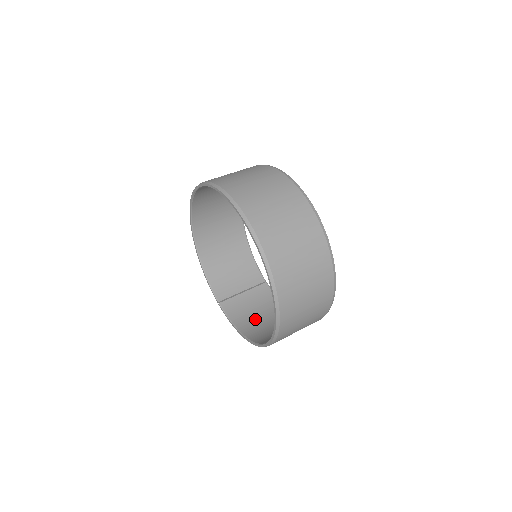
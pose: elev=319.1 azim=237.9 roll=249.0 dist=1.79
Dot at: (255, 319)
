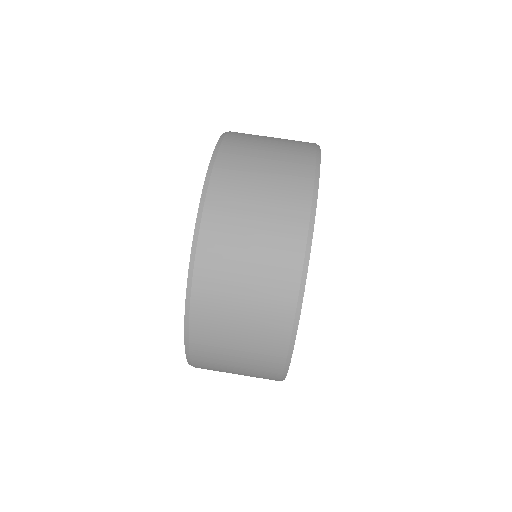
Dot at: occluded
